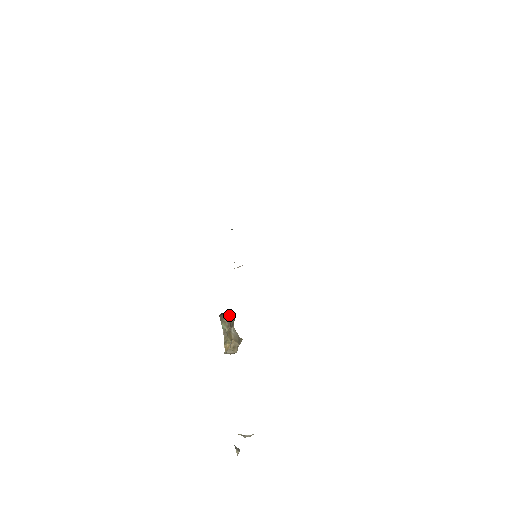
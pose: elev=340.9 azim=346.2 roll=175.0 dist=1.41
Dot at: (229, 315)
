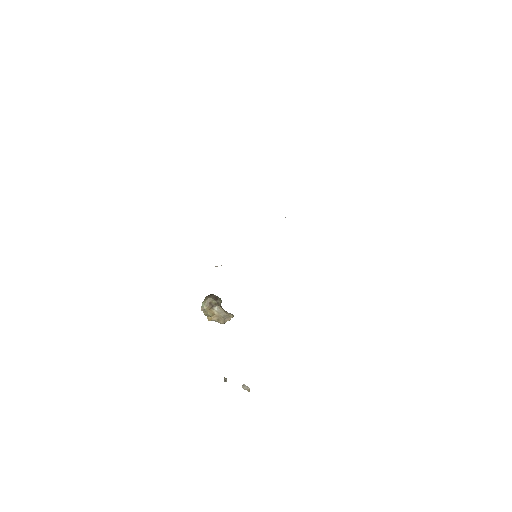
Dot at: (211, 298)
